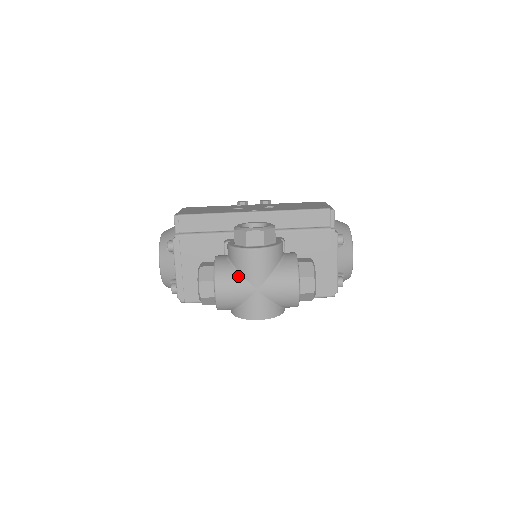
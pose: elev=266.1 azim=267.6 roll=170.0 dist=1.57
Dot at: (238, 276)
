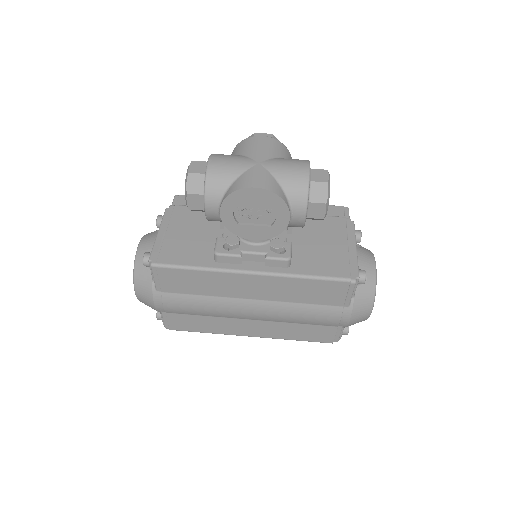
Dot at: (238, 155)
